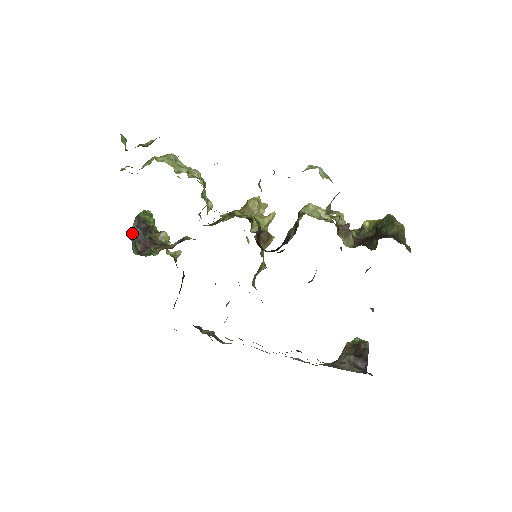
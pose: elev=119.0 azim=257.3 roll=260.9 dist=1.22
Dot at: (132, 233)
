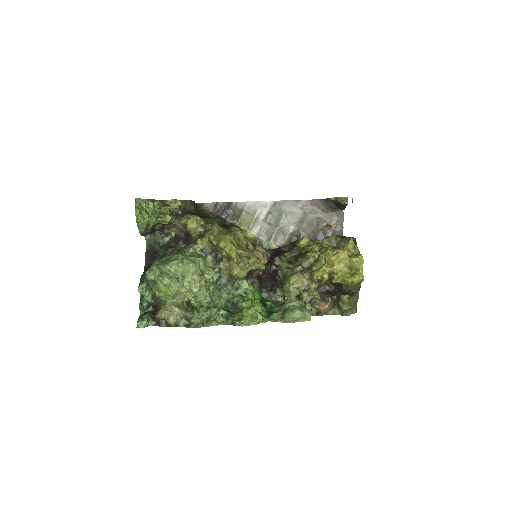
Dot at: (146, 235)
